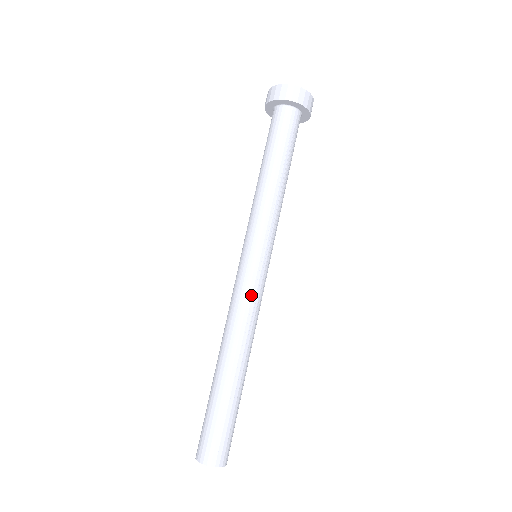
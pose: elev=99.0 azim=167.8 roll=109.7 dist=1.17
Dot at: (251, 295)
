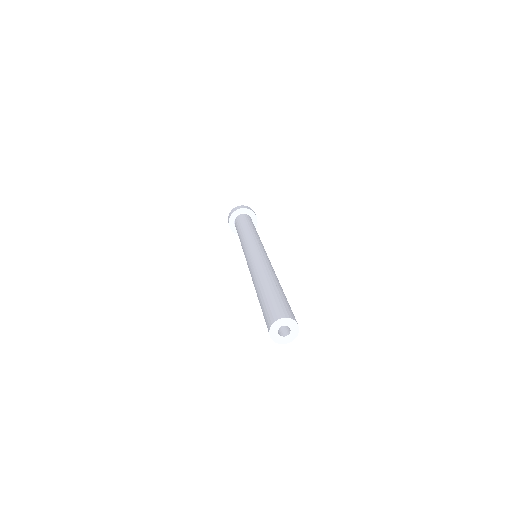
Dot at: (263, 257)
